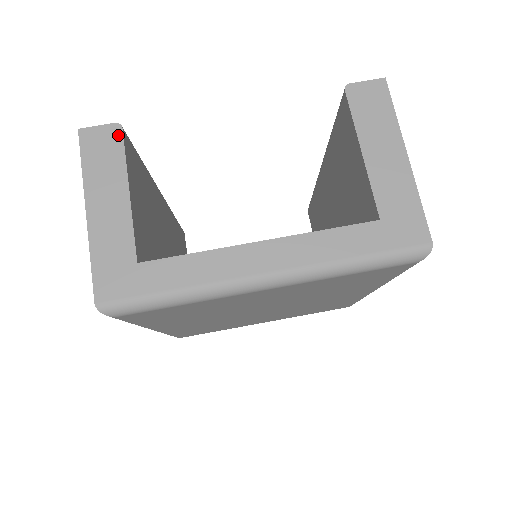
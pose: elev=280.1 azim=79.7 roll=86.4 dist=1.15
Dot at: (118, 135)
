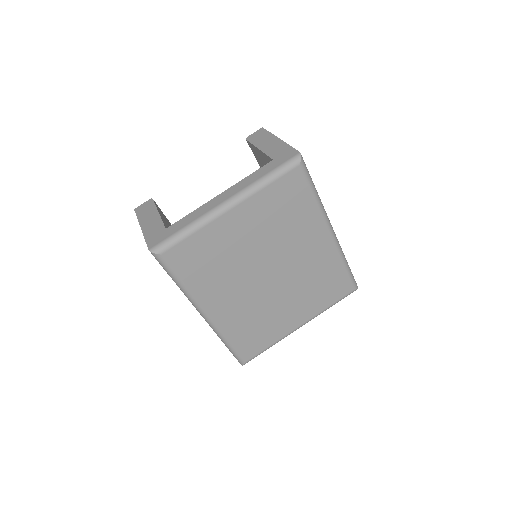
Dot at: (151, 201)
